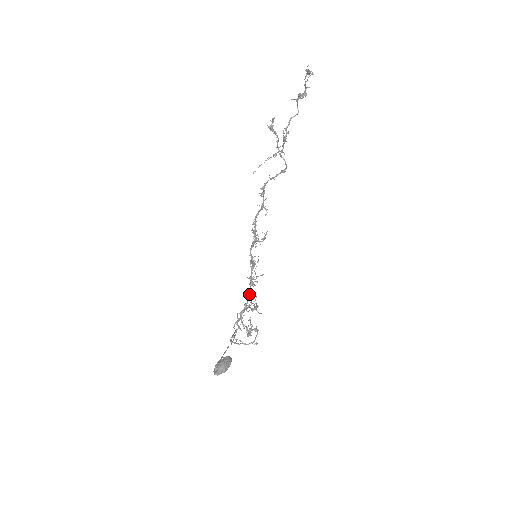
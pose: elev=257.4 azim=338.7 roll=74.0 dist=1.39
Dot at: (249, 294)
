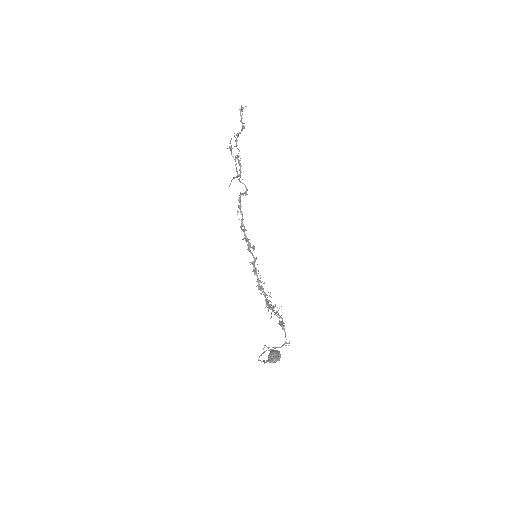
Dot at: (263, 294)
